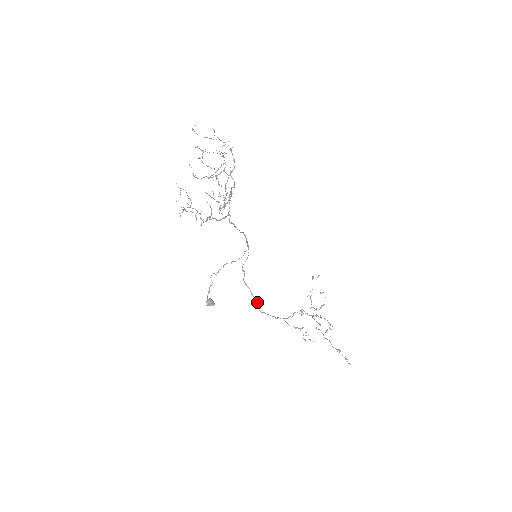
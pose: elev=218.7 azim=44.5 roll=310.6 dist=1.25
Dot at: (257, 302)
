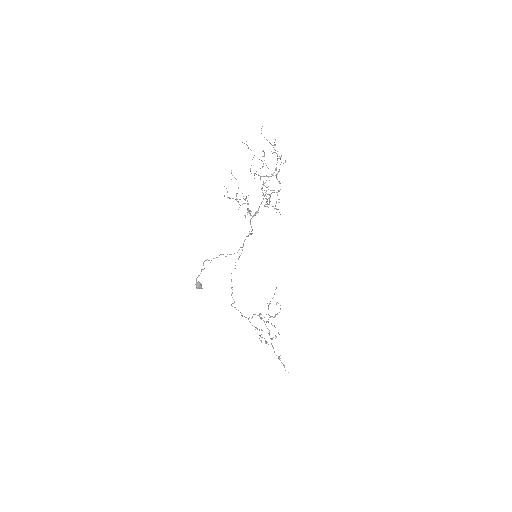
Dot at: (232, 297)
